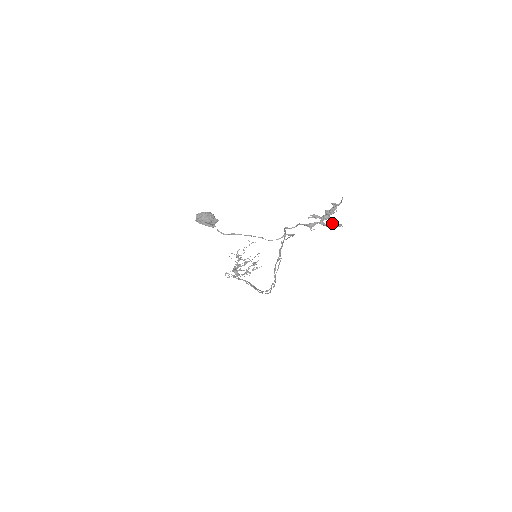
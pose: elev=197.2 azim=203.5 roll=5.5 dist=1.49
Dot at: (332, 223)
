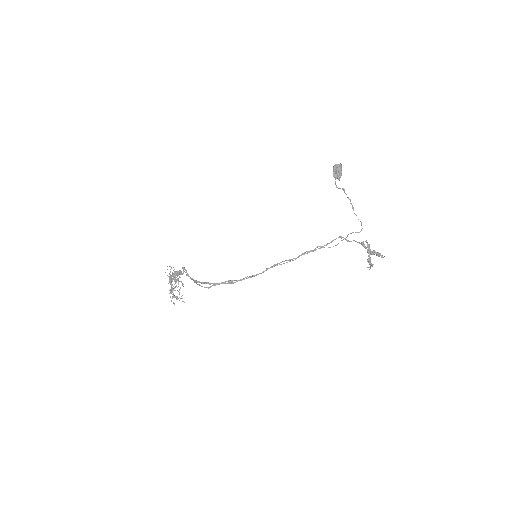
Dot at: occluded
